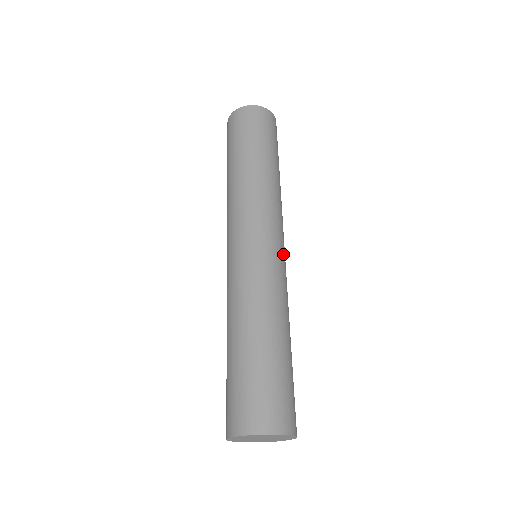
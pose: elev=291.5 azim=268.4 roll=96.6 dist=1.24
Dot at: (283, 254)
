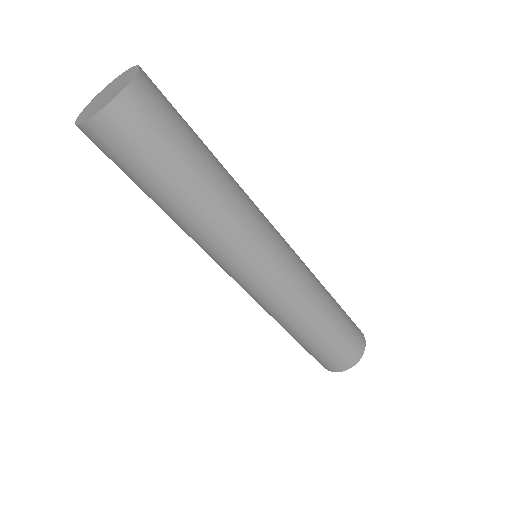
Dot at: (285, 253)
